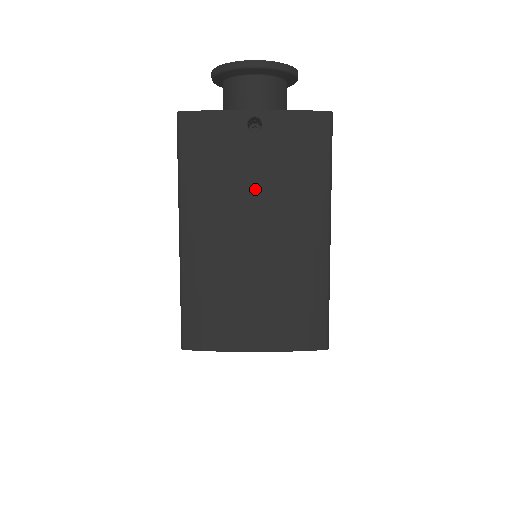
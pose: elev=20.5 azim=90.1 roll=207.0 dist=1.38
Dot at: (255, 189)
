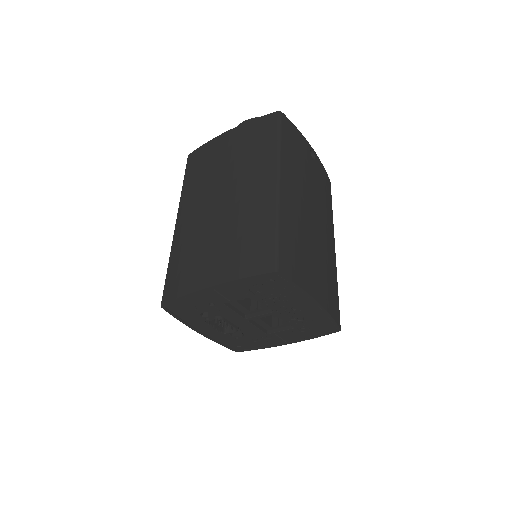
Dot at: (314, 189)
